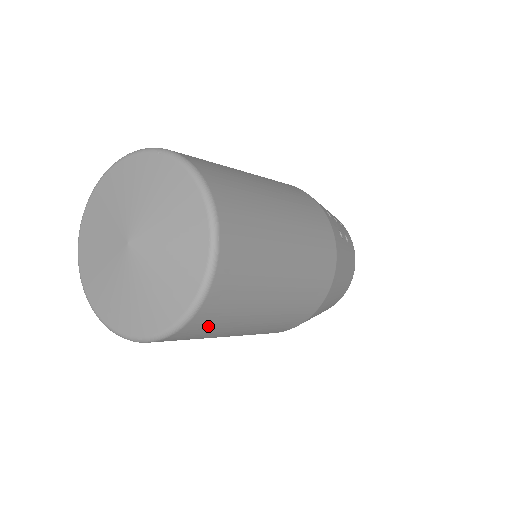
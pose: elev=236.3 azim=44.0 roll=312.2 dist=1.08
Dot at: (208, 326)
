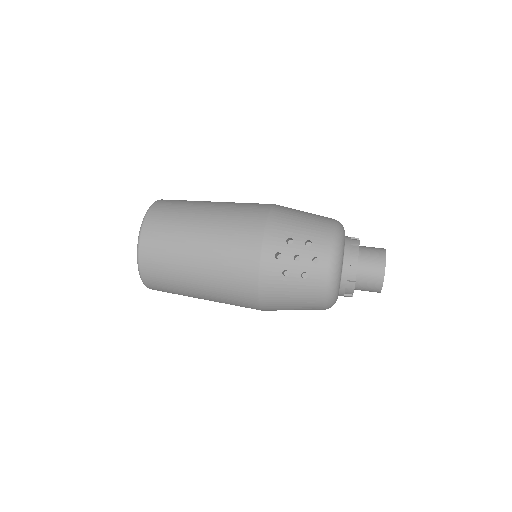
Dot at: occluded
